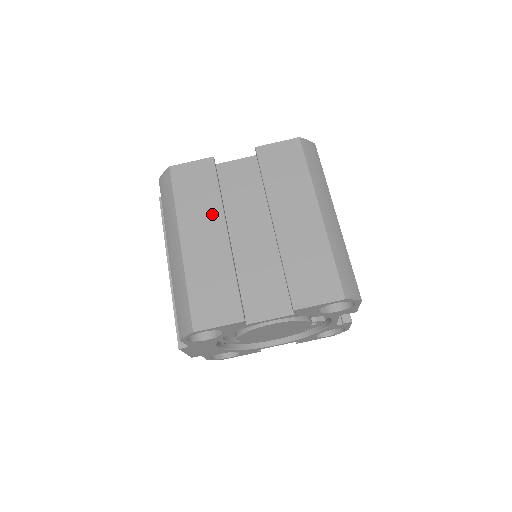
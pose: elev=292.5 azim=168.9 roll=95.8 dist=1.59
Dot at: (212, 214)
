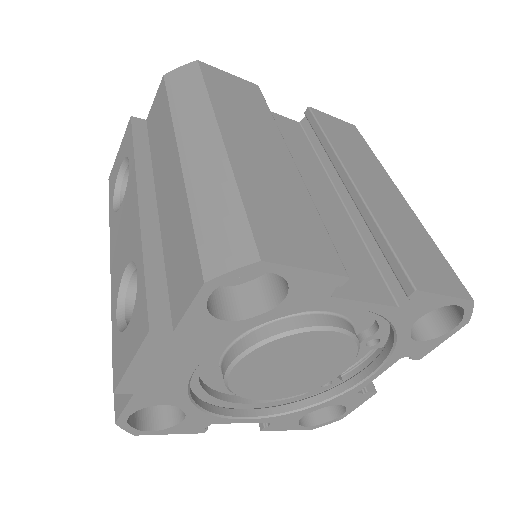
Dot at: (267, 131)
